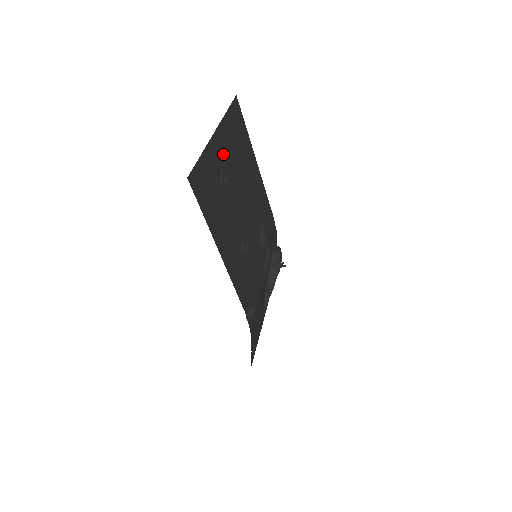
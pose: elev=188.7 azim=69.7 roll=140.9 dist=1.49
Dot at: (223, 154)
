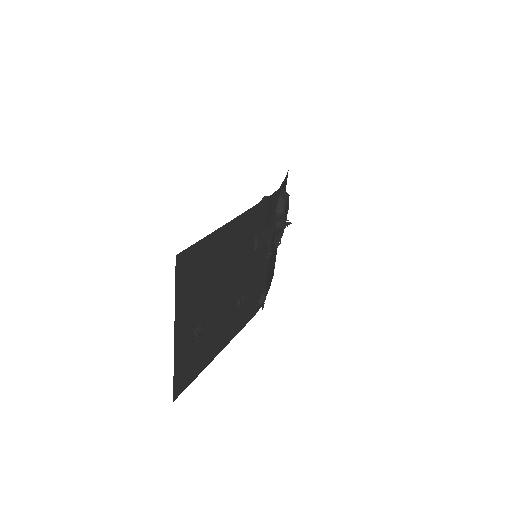
Dot at: (191, 321)
